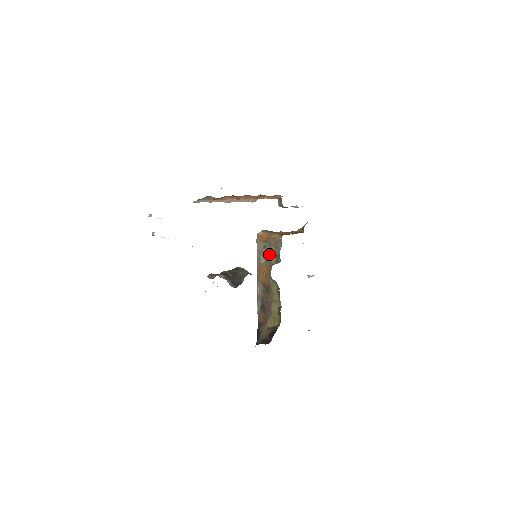
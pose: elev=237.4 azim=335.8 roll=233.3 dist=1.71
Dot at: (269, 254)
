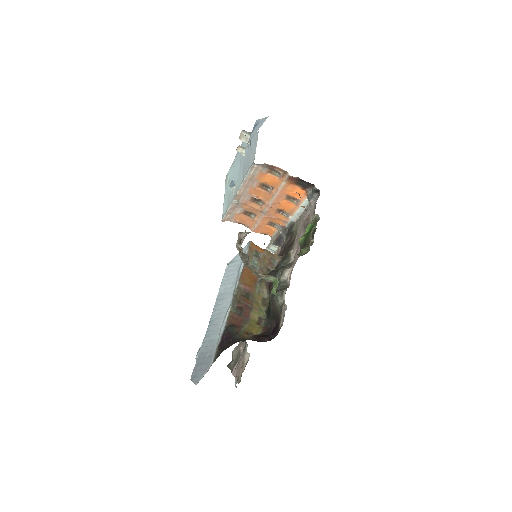
Dot at: (260, 264)
